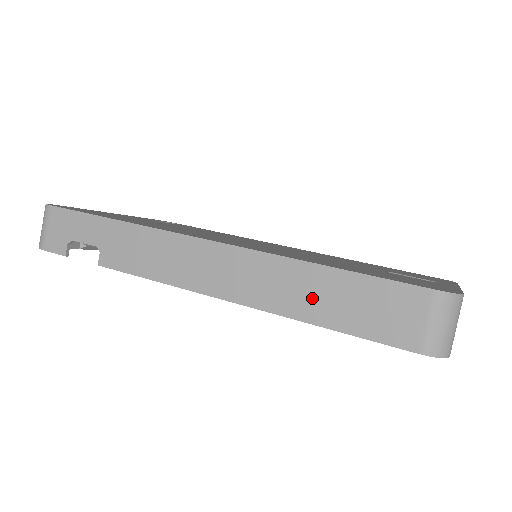
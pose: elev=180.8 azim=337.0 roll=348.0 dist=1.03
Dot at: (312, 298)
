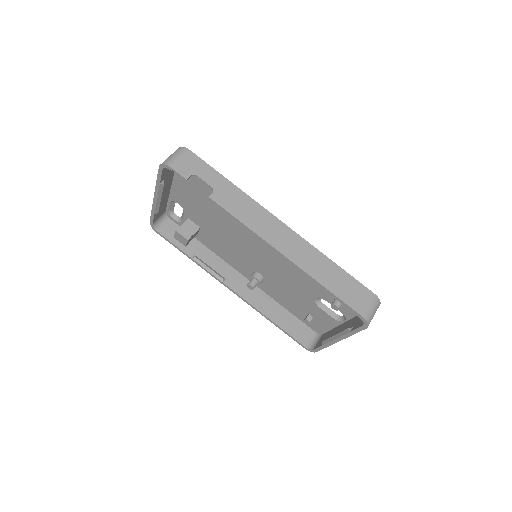
Dot at: (325, 274)
